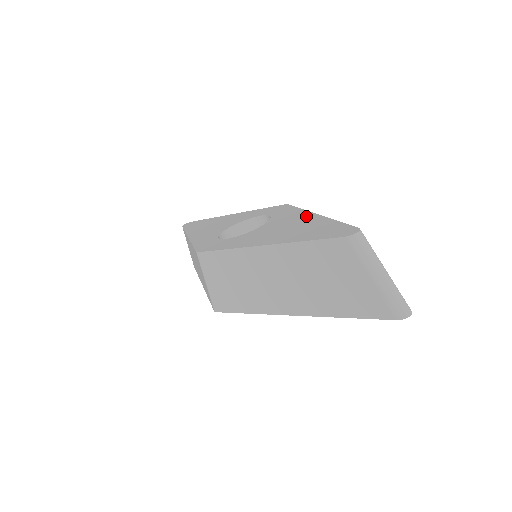
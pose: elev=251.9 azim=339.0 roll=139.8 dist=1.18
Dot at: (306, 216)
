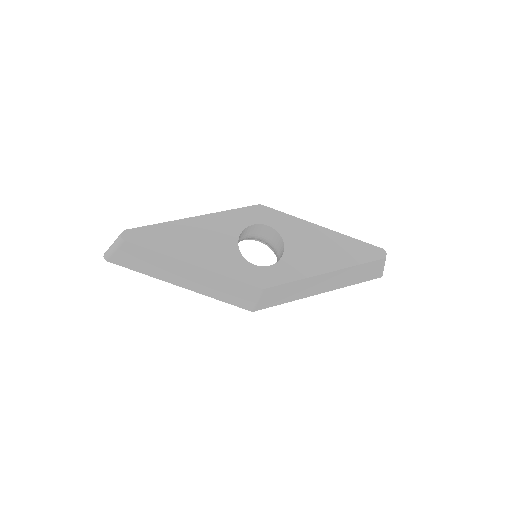
Dot at: (317, 230)
